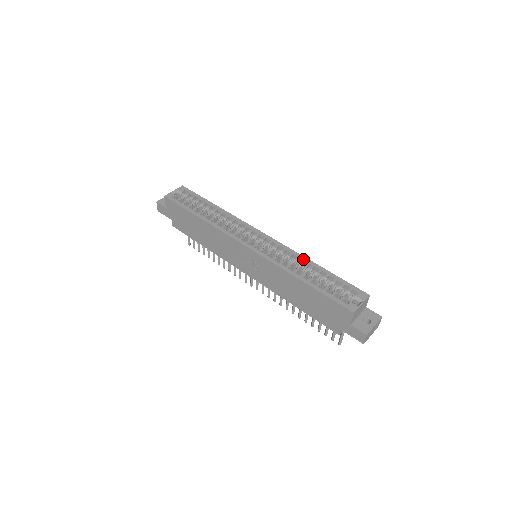
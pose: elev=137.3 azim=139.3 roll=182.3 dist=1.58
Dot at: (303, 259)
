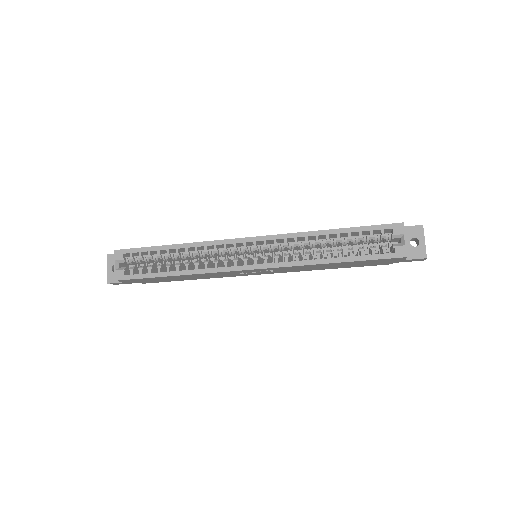
Dot at: (311, 236)
